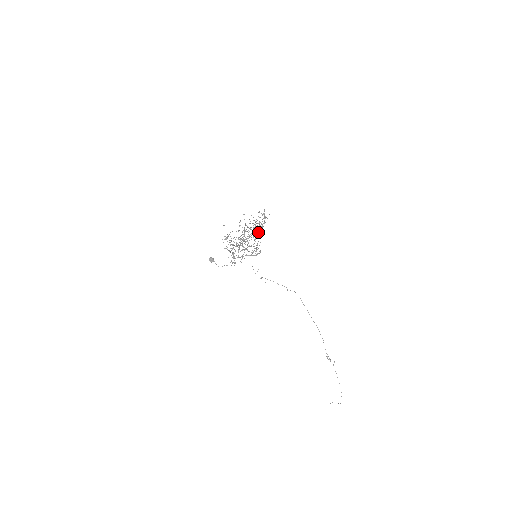
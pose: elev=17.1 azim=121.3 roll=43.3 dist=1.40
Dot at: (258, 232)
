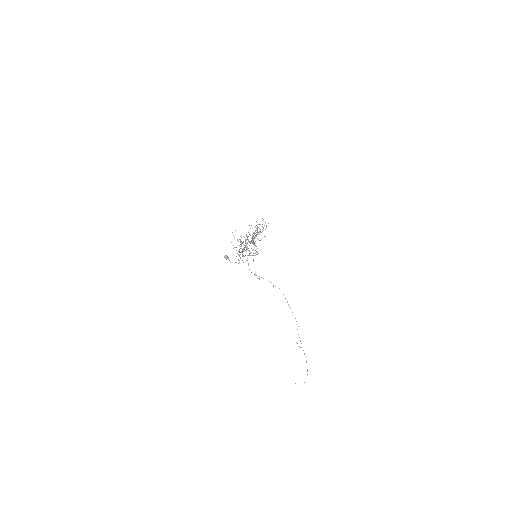
Dot at: occluded
